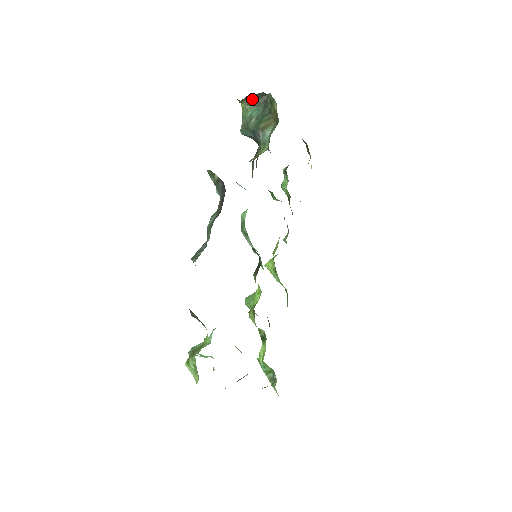
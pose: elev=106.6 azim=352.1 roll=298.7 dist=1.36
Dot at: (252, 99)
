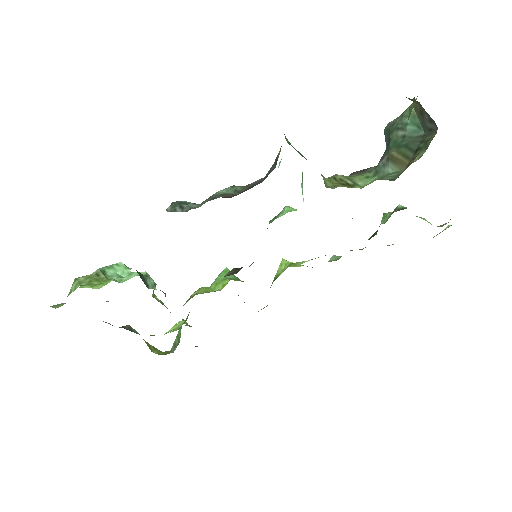
Dot at: (422, 110)
